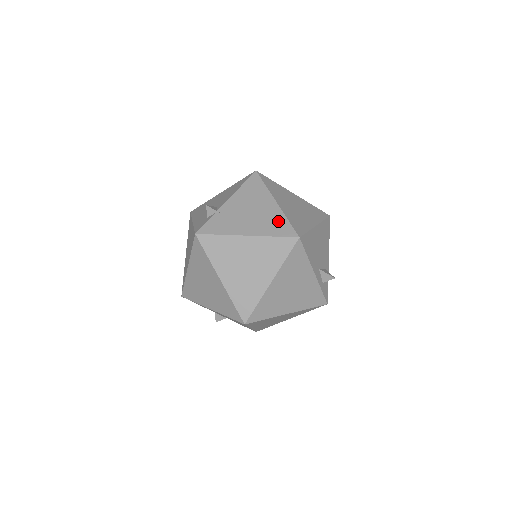
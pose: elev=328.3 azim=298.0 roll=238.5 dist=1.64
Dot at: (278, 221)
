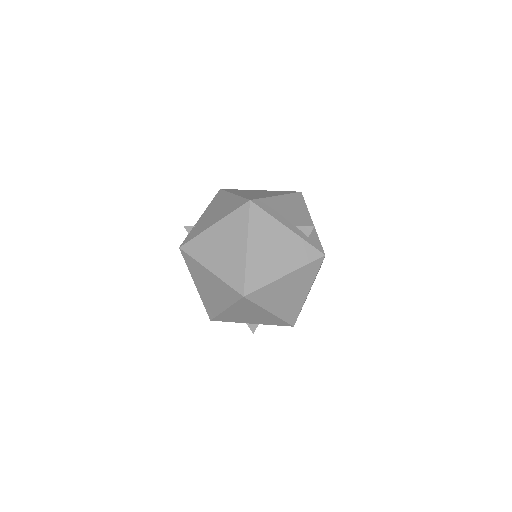
Dot at: (235, 202)
